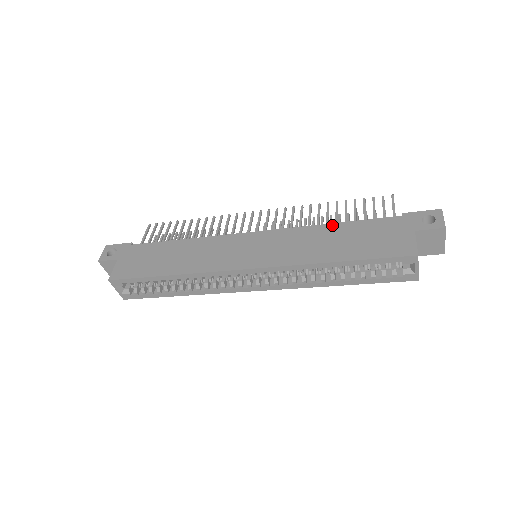
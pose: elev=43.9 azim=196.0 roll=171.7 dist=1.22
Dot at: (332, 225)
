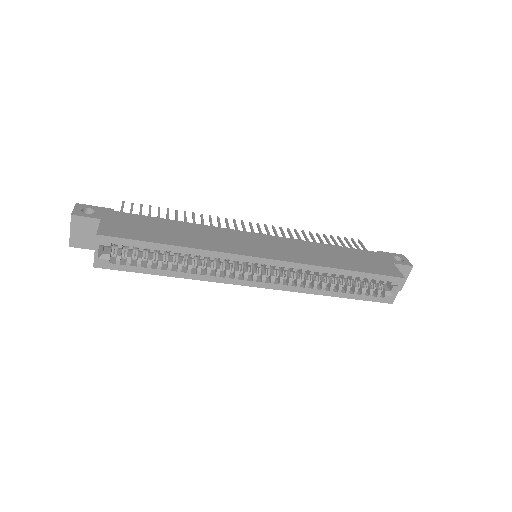
Dot at: (328, 245)
